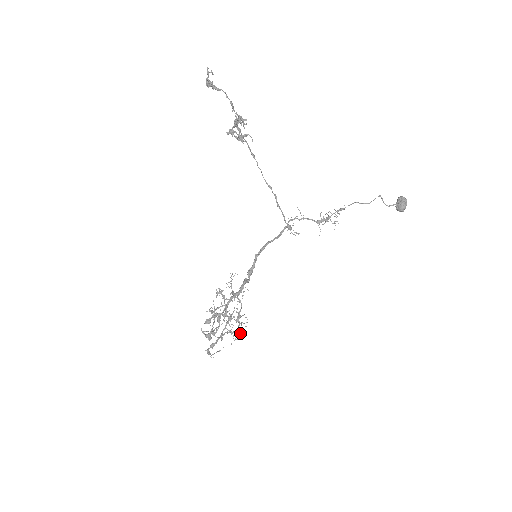
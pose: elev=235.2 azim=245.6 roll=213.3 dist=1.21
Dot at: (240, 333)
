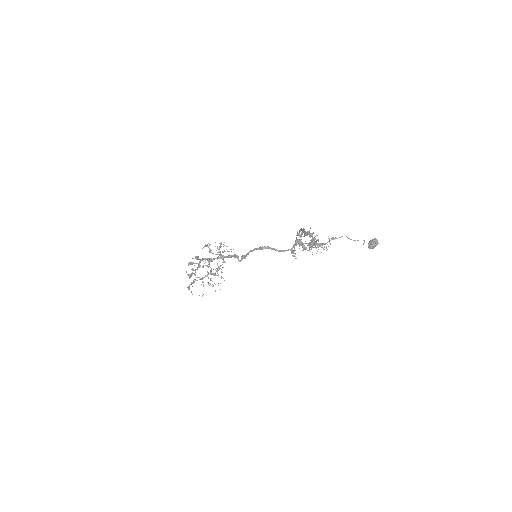
Dot at: (218, 283)
